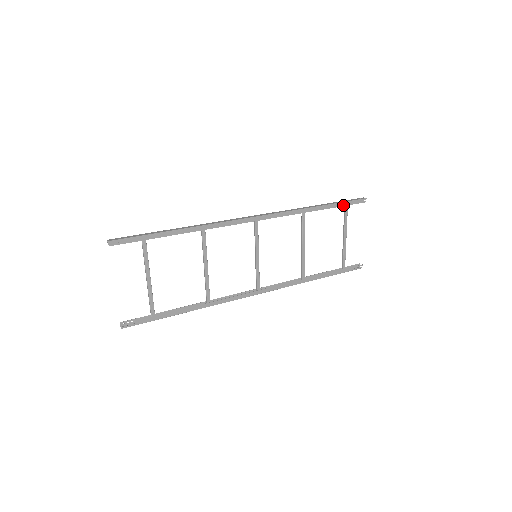
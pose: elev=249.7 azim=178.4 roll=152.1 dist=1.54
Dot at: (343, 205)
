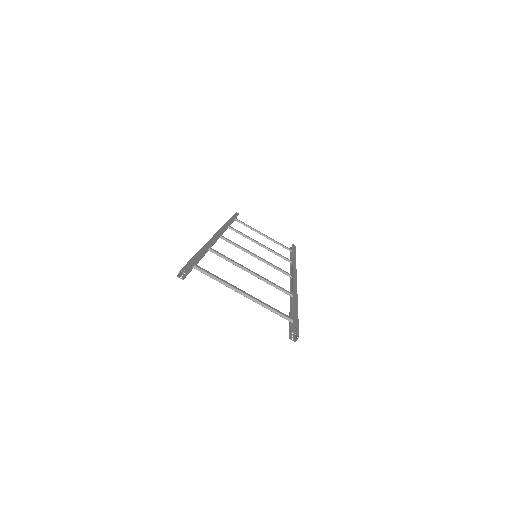
Dot at: (235, 217)
